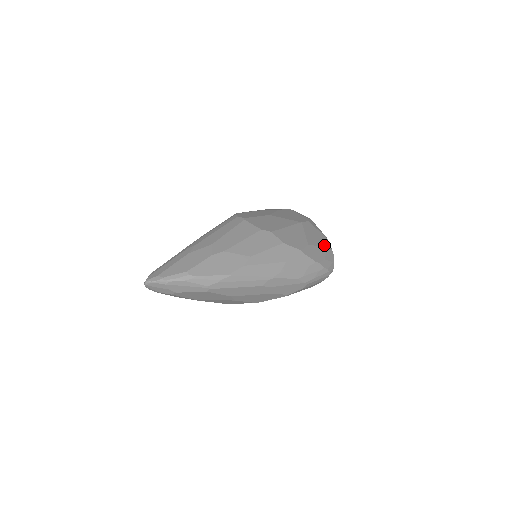
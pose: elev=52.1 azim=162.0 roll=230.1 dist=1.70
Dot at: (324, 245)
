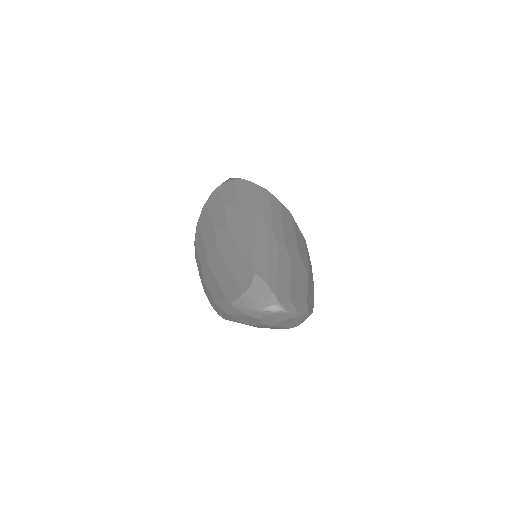
Dot at: occluded
